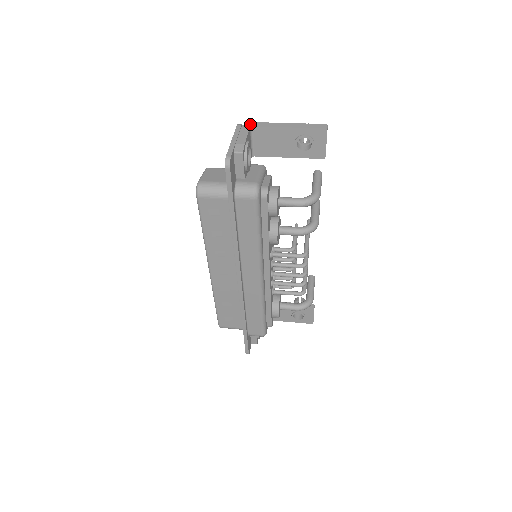
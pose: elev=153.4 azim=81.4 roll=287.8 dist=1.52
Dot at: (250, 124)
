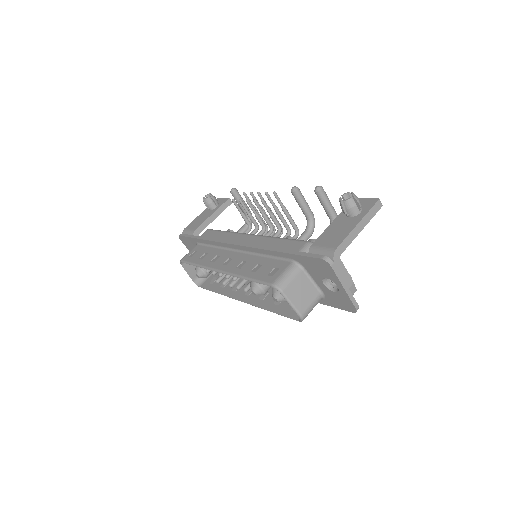
Dot at: (337, 254)
